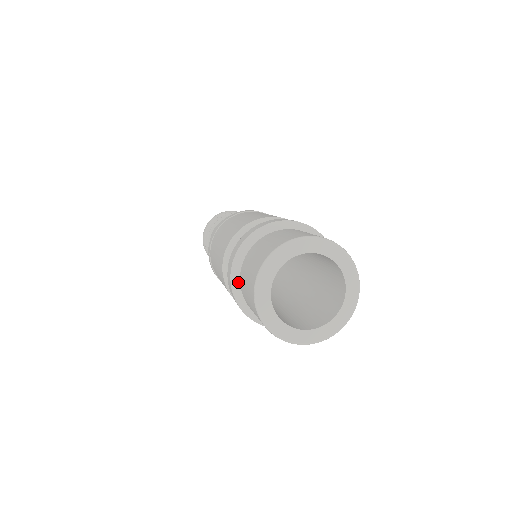
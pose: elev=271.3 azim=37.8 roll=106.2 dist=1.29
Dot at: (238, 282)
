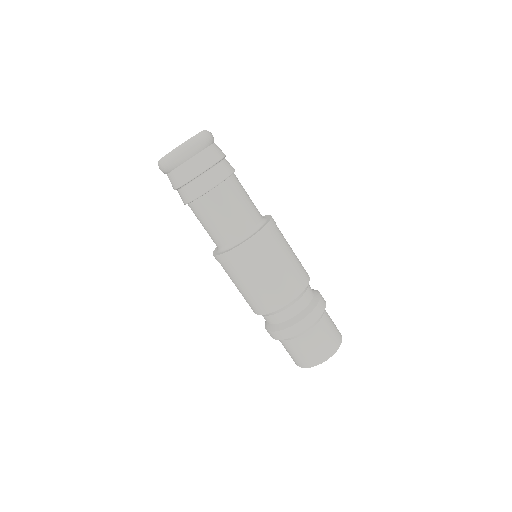
Dot at: (280, 340)
